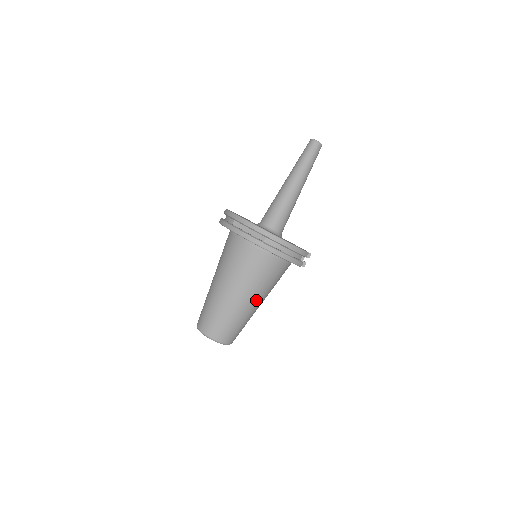
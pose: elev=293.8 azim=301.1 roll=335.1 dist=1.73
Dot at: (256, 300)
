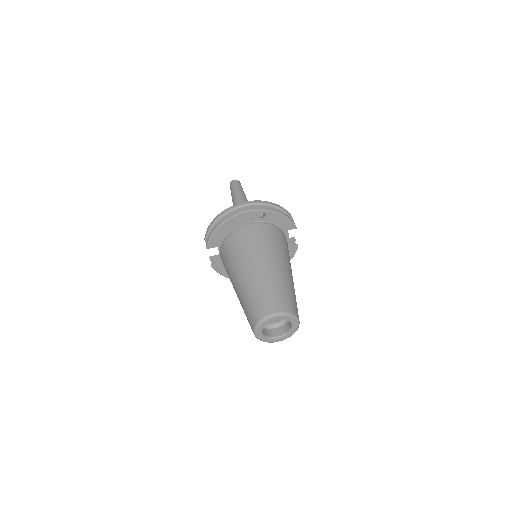
Dot at: (287, 266)
